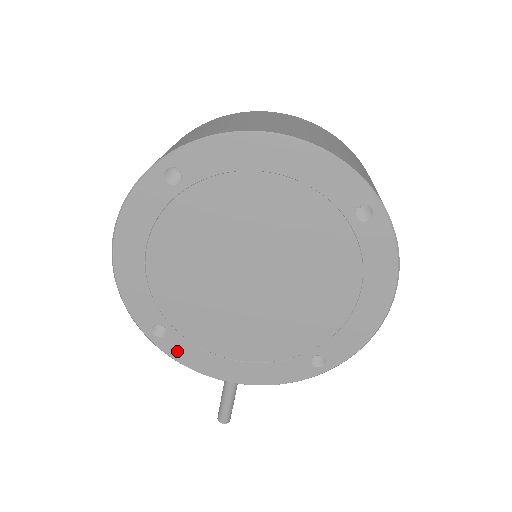
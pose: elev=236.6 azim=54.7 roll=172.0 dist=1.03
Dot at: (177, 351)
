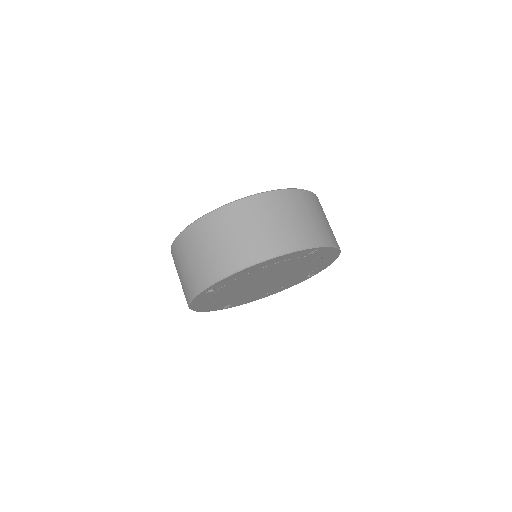
Dot at: (239, 304)
